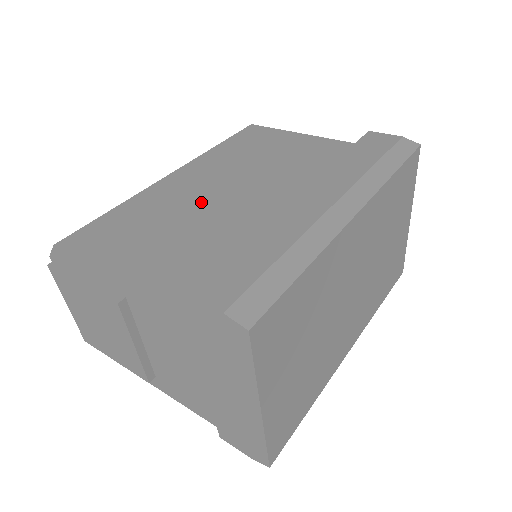
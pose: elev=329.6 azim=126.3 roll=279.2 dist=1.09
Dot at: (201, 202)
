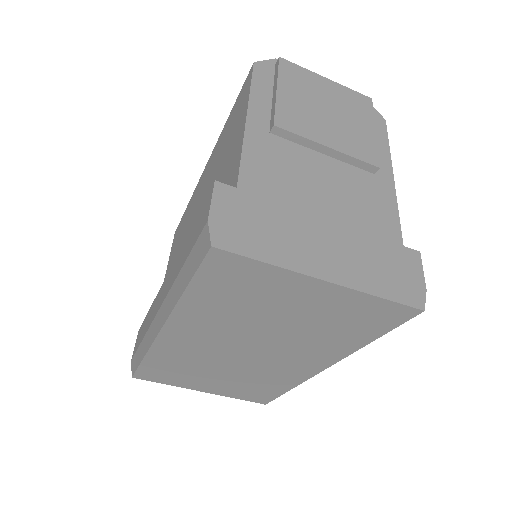
Dot at: (189, 227)
